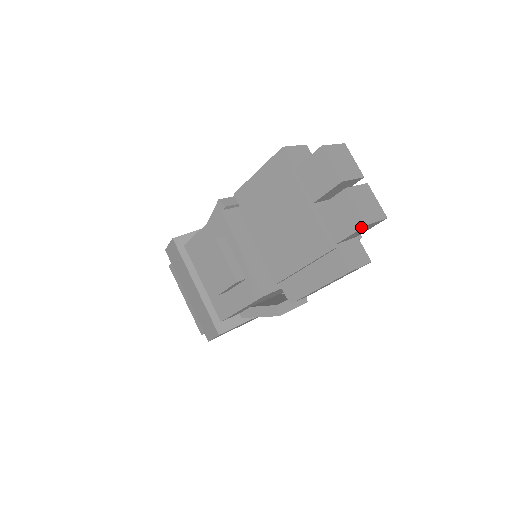
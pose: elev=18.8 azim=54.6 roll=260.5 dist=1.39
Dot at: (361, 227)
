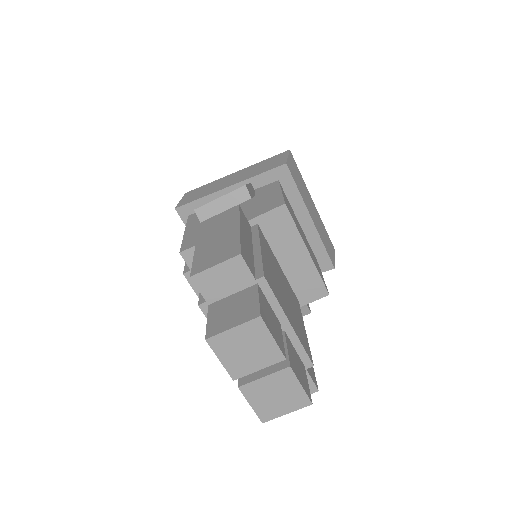
Dot at: (261, 416)
